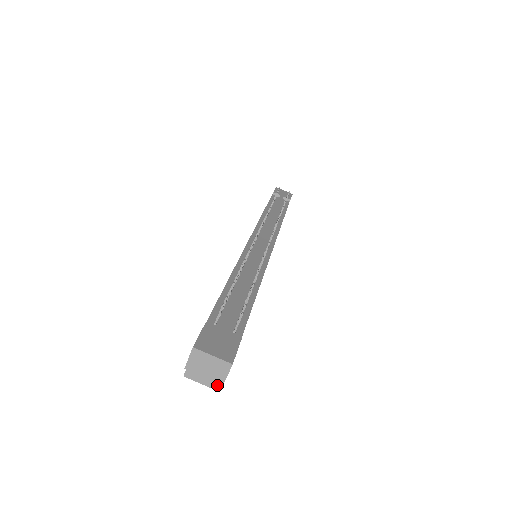
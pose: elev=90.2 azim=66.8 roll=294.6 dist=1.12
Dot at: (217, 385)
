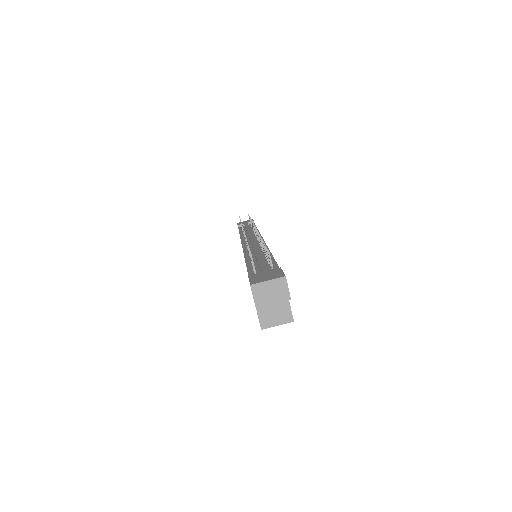
Dot at: (289, 317)
